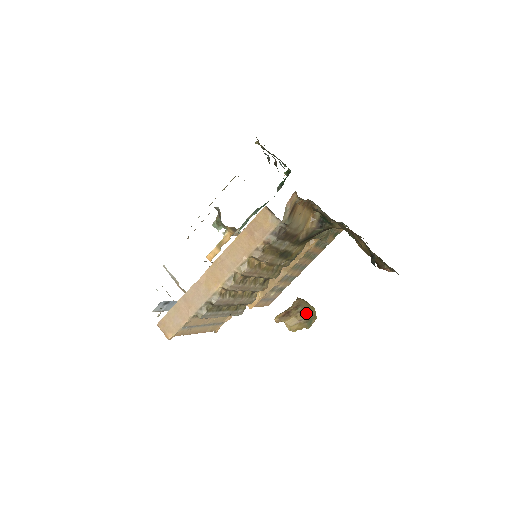
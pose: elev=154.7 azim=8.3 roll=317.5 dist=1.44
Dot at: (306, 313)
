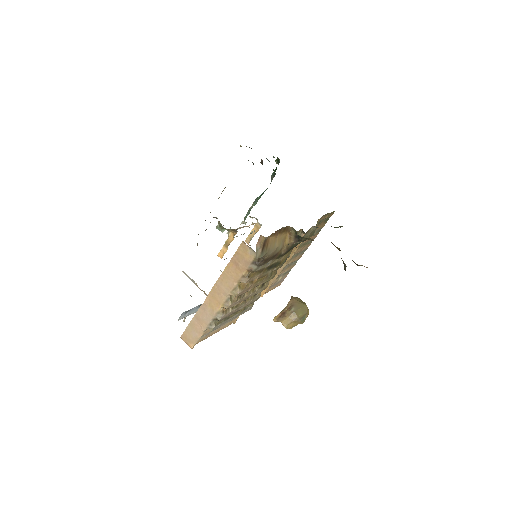
Dot at: (299, 312)
